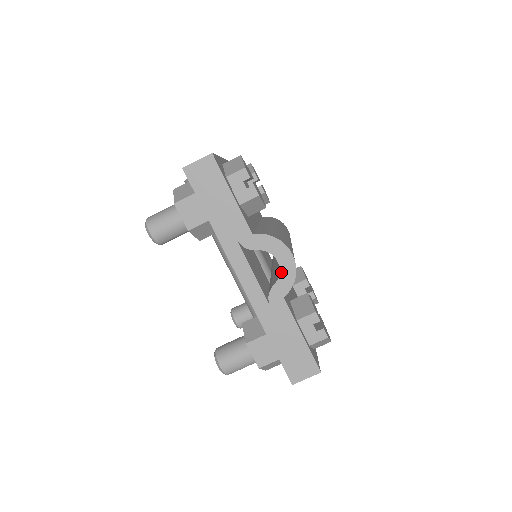
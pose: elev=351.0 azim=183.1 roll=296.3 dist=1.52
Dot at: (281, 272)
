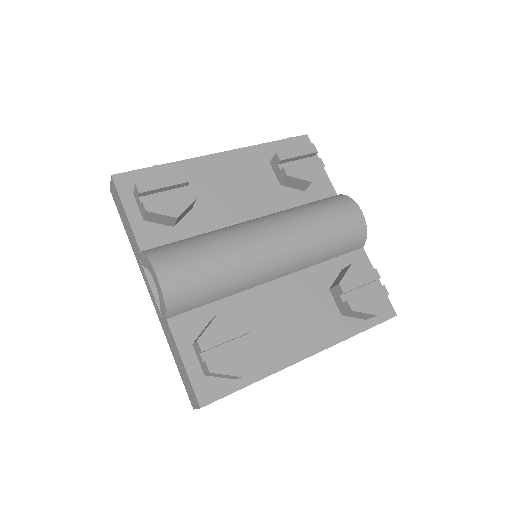
Dot at: (158, 293)
